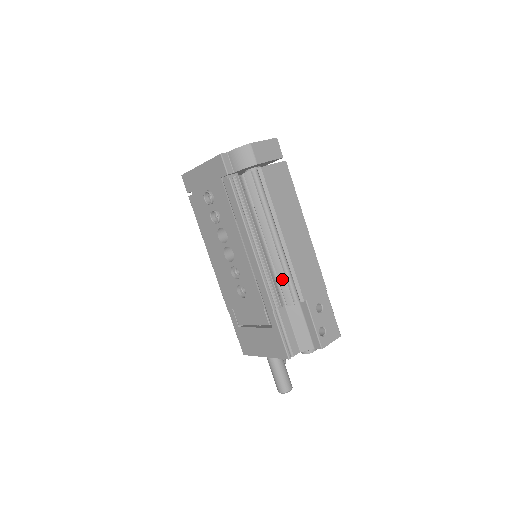
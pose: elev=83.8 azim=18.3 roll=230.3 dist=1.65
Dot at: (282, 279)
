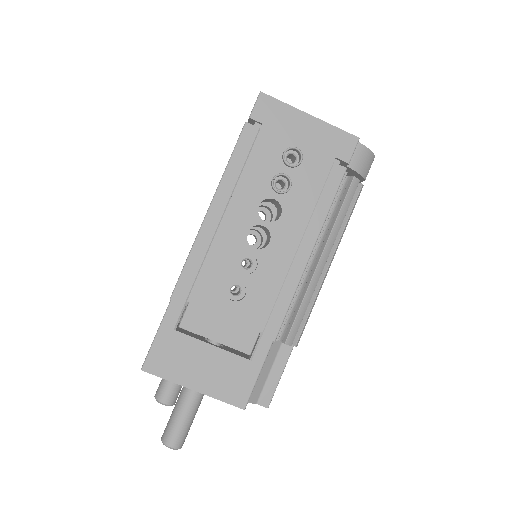
Dot at: (303, 311)
